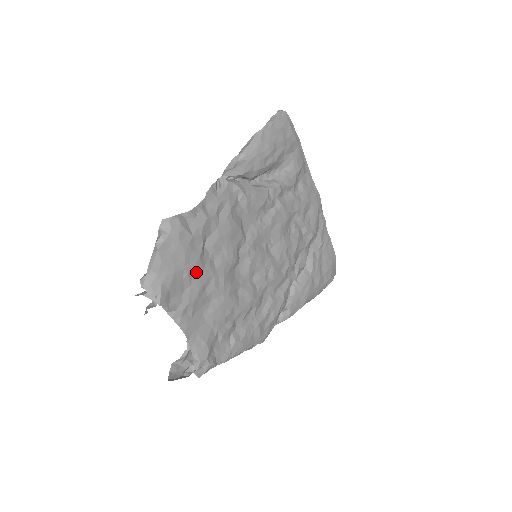
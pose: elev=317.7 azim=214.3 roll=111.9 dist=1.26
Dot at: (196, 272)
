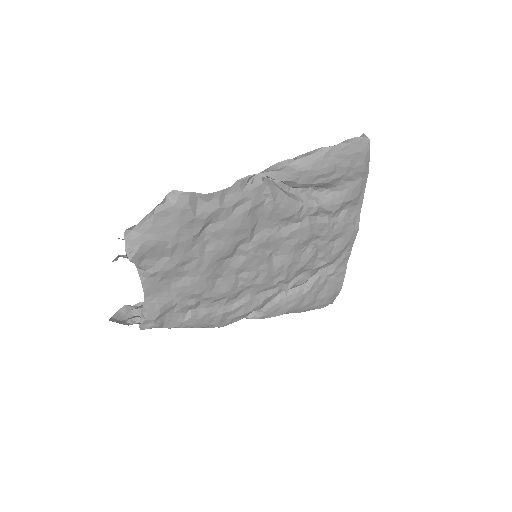
Dot at: (182, 248)
